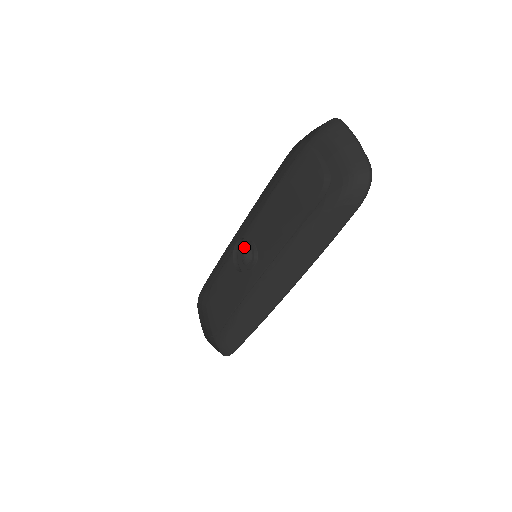
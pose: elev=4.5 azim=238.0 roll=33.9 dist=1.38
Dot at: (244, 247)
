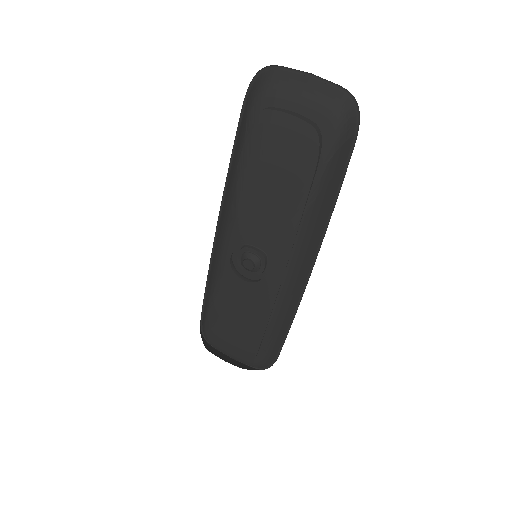
Dot at: (243, 256)
